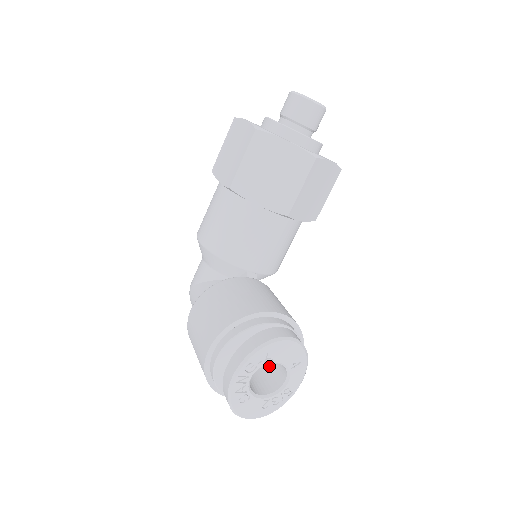
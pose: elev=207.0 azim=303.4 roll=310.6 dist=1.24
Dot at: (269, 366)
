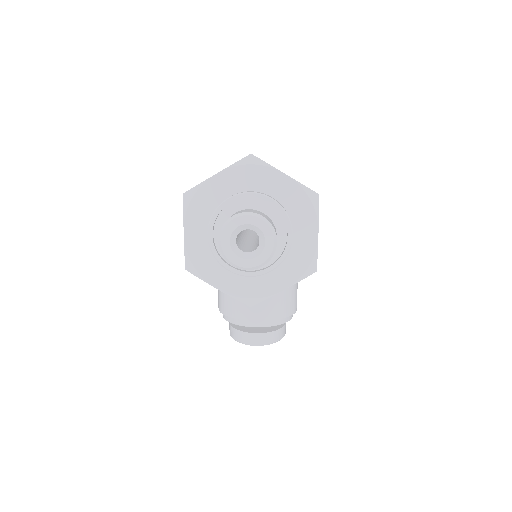
Dot at: occluded
